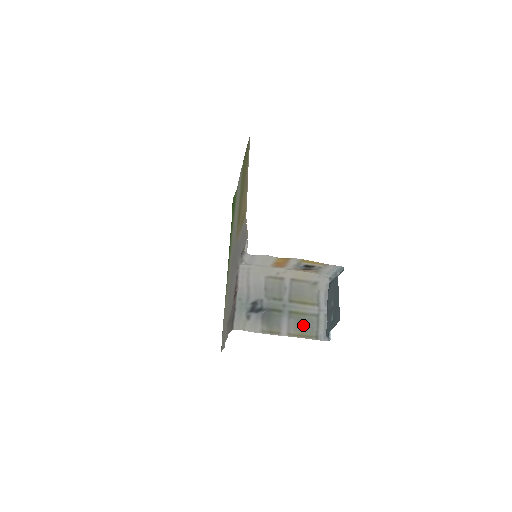
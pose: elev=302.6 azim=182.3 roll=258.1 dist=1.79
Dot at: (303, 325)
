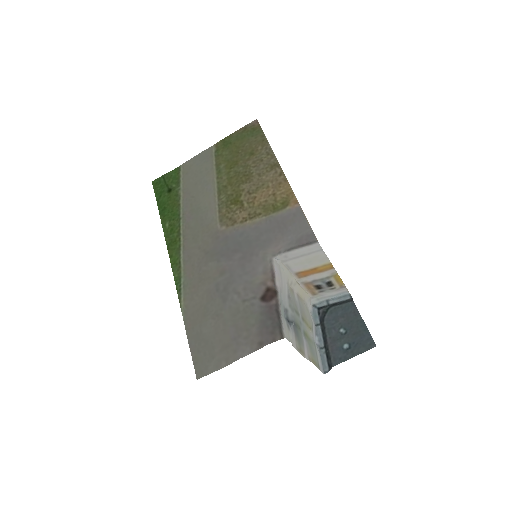
Dot at: (312, 350)
